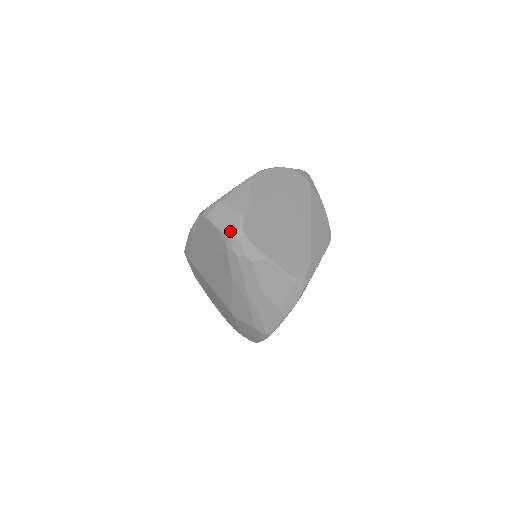
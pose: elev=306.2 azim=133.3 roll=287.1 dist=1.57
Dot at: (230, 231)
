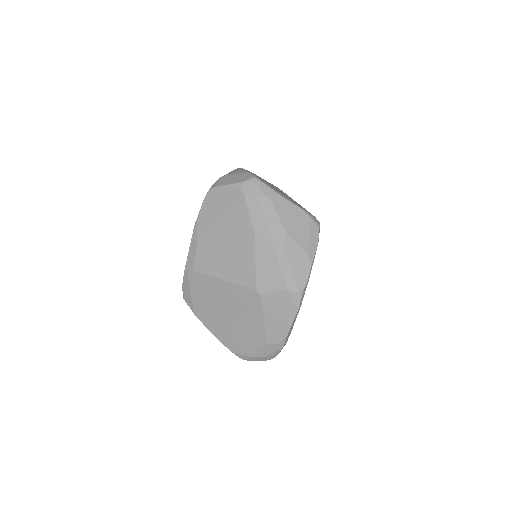
Dot at: (244, 180)
